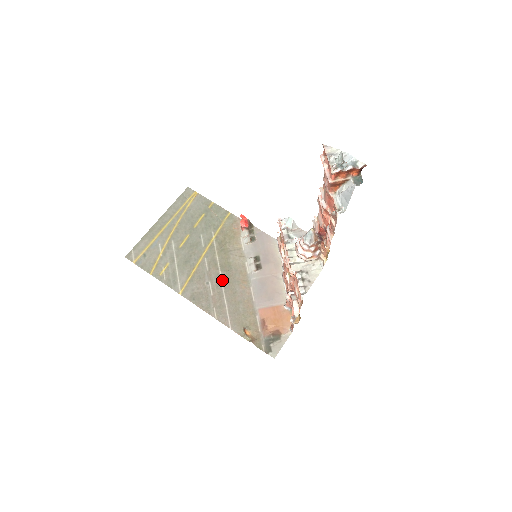
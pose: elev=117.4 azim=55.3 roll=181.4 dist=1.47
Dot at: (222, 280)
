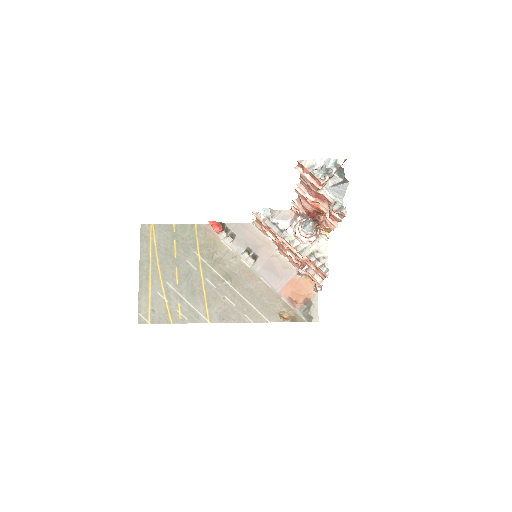
Dot at: (233, 288)
